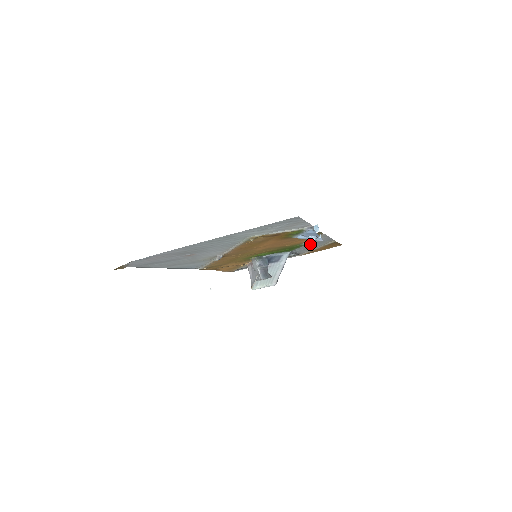
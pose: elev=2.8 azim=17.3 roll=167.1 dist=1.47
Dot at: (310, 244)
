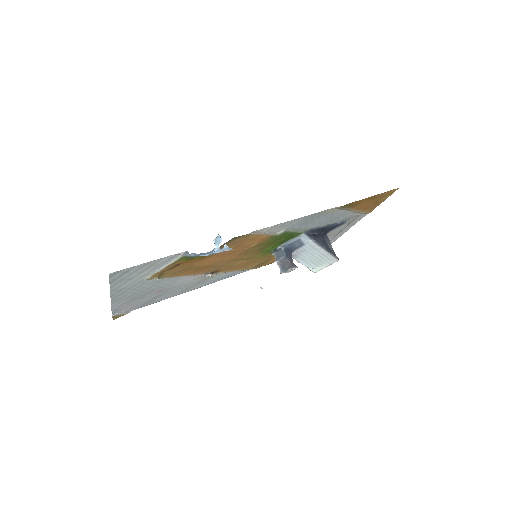
Dot at: (303, 224)
